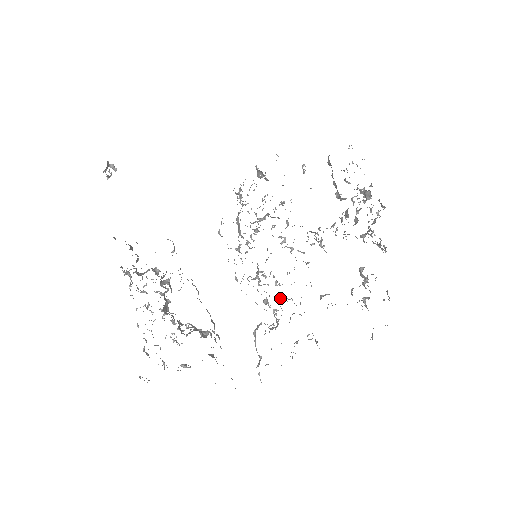
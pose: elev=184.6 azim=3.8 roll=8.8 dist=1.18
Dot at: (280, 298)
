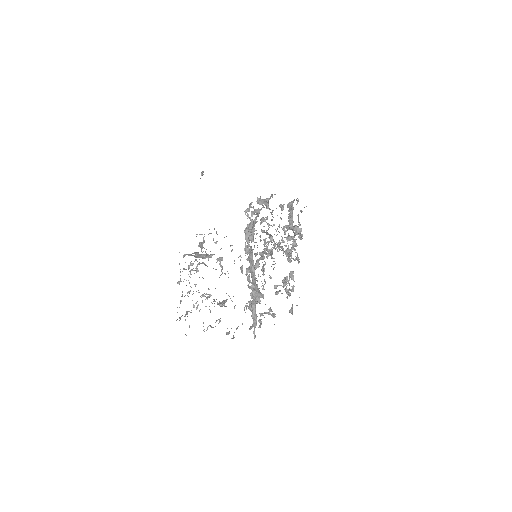
Dot at: occluded
